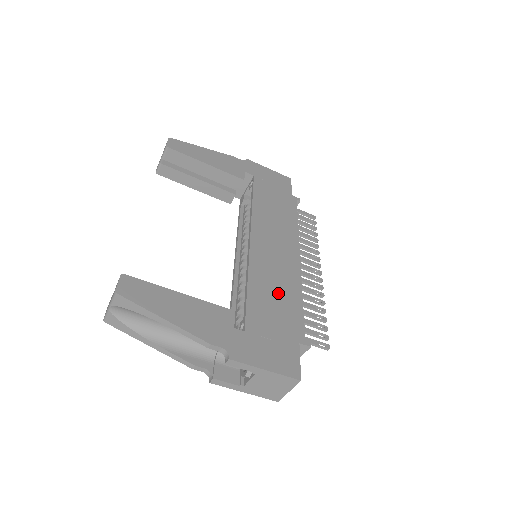
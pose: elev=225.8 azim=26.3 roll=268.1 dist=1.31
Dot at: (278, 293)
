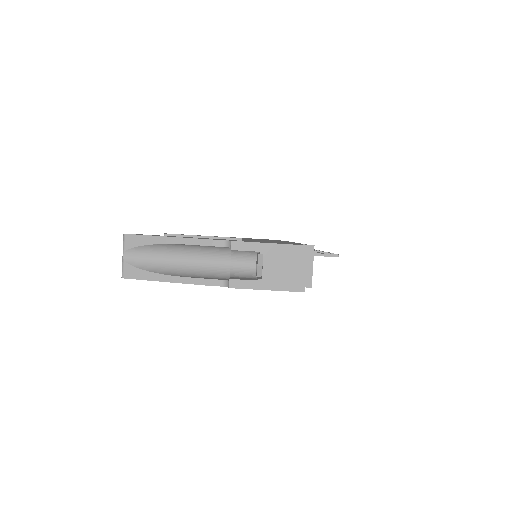
Dot at: occluded
